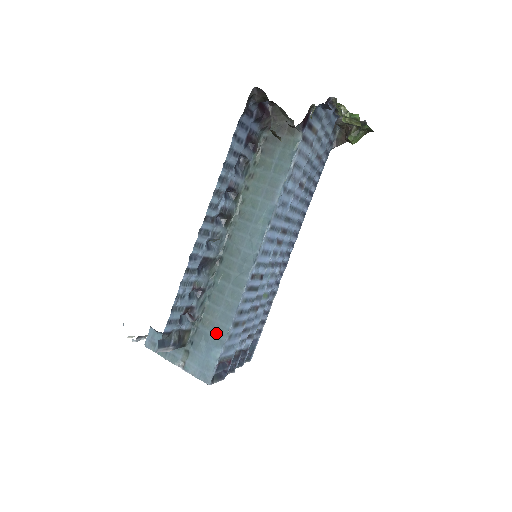
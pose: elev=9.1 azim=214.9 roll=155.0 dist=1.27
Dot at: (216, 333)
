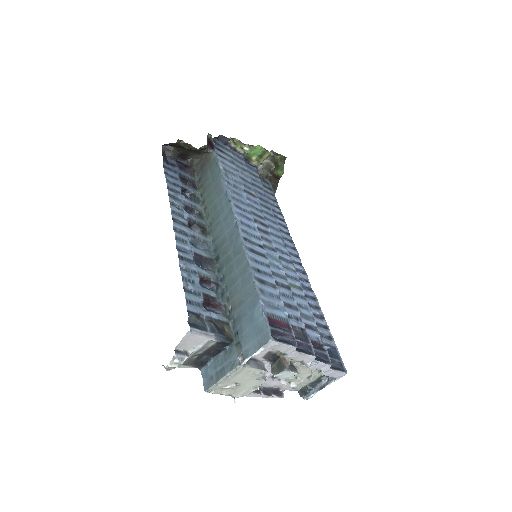
Dot at: (247, 299)
